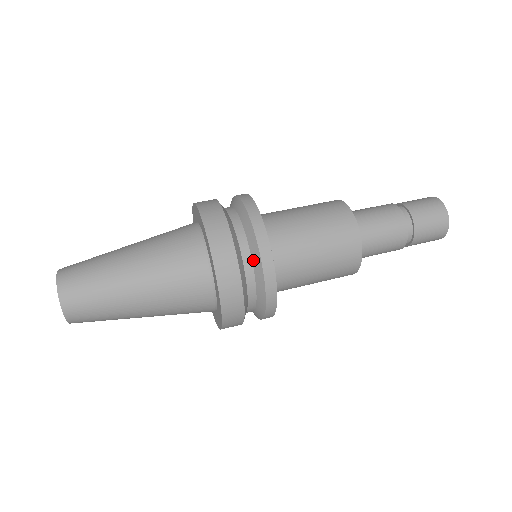
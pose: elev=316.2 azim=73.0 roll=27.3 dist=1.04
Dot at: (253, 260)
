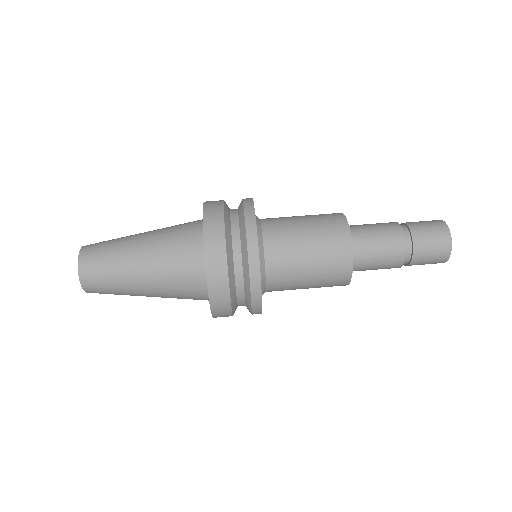
Dot at: (245, 286)
